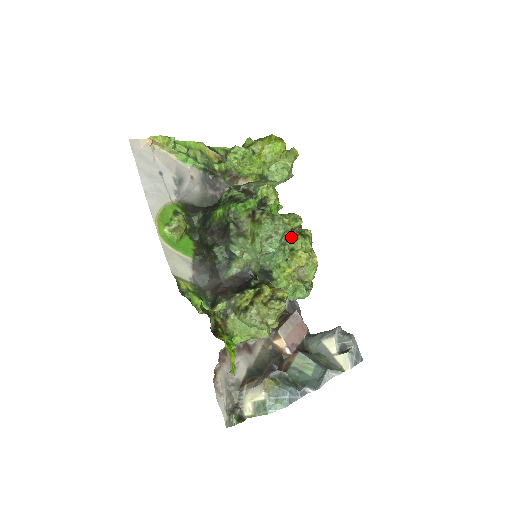
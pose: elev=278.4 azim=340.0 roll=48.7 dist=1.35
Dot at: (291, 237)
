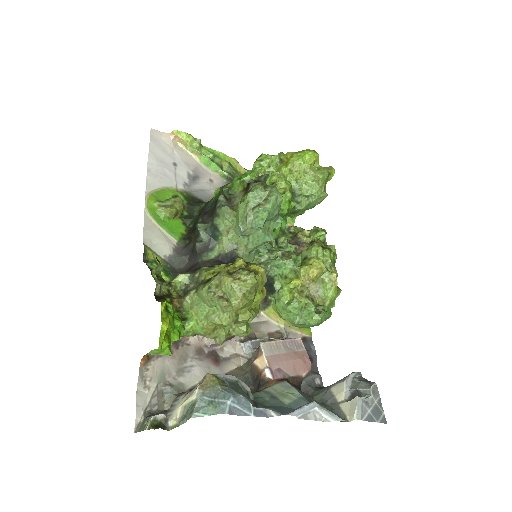
Dot at: occluded
